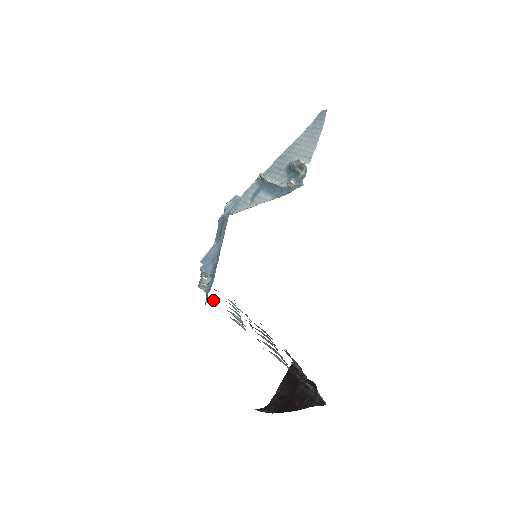
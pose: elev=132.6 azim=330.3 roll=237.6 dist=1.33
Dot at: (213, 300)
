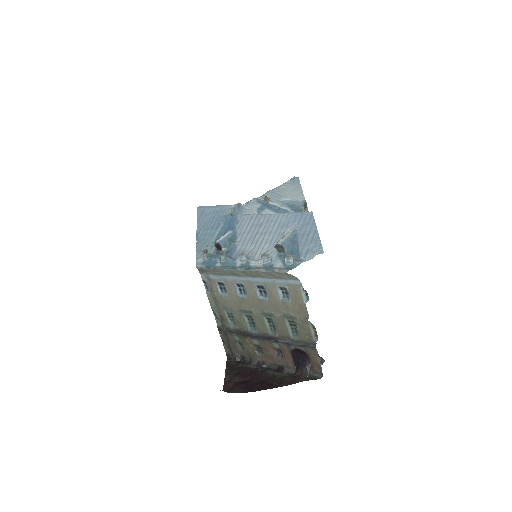
Dot at: (261, 274)
